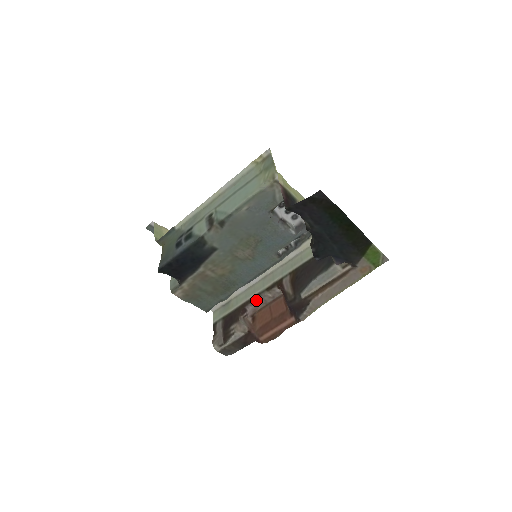
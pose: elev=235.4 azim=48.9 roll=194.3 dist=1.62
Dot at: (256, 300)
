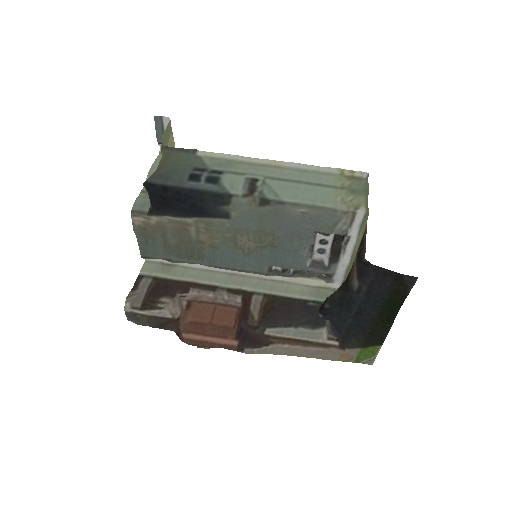
Dot at: (208, 291)
